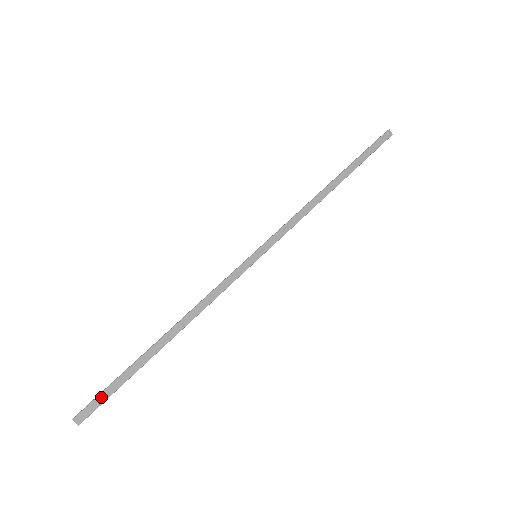
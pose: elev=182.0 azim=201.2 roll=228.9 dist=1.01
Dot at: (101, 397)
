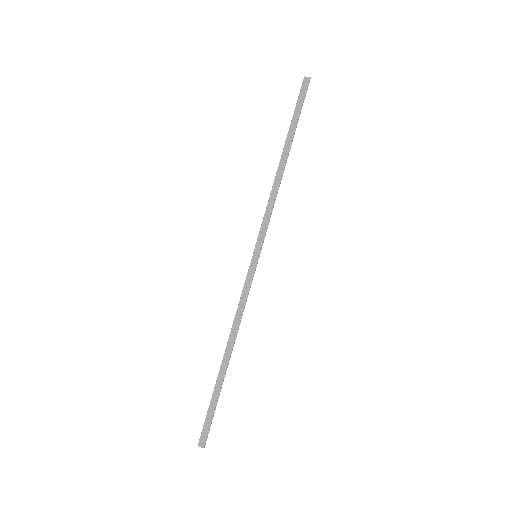
Dot at: (207, 421)
